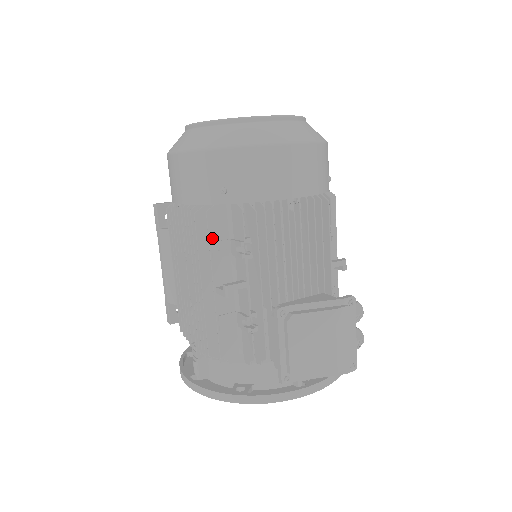
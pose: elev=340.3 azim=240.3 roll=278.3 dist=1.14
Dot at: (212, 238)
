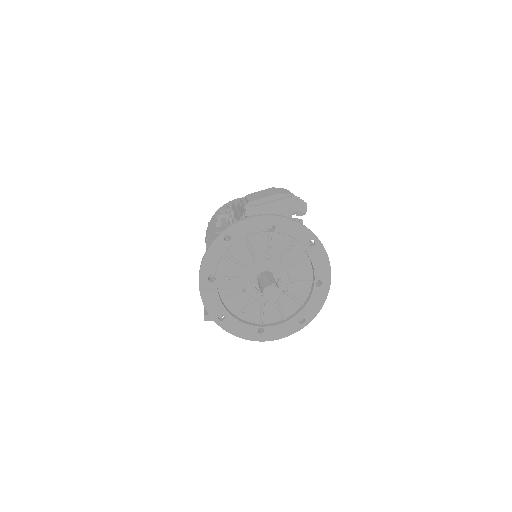
Dot at: occluded
